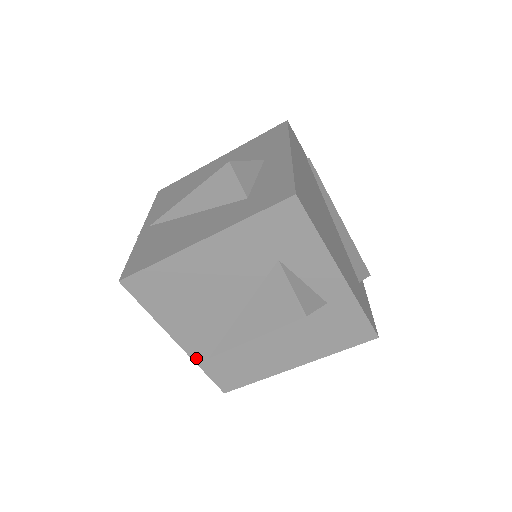
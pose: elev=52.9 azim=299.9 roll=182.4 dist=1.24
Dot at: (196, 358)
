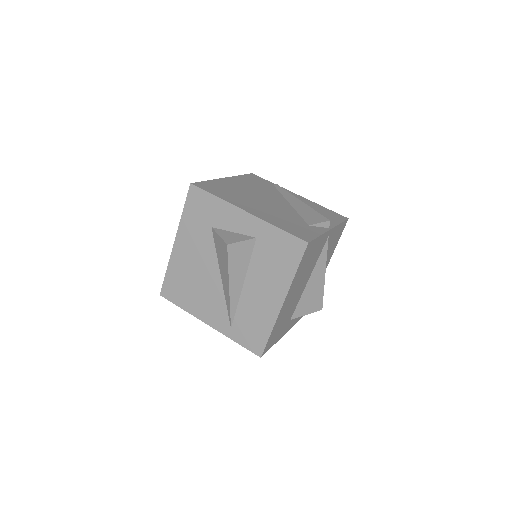
Dot at: (225, 332)
